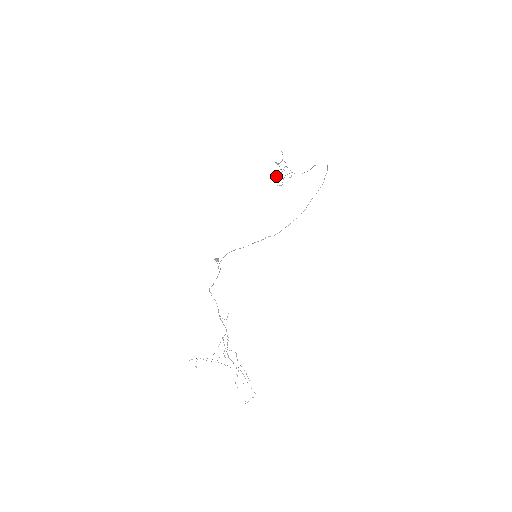
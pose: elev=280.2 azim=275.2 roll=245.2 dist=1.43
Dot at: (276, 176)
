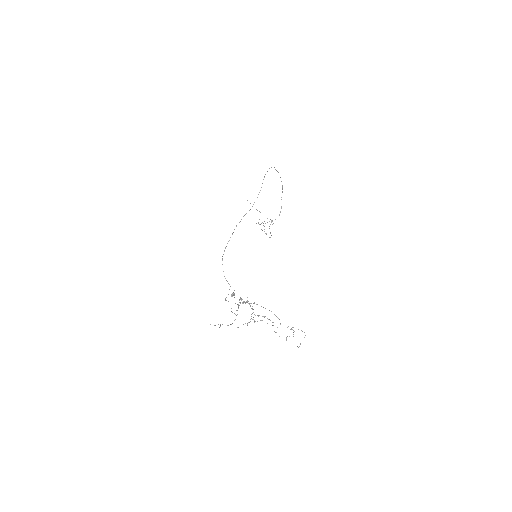
Dot at: (261, 229)
